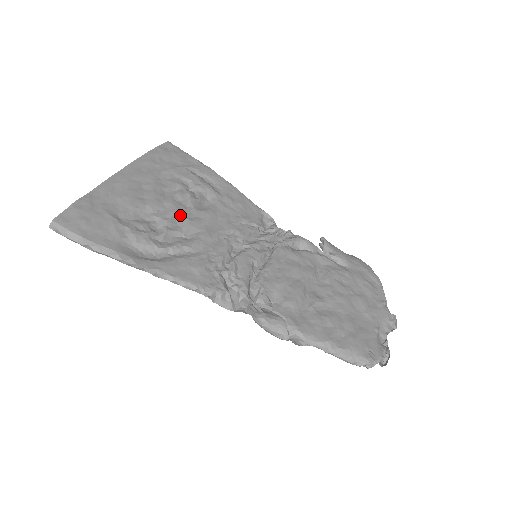
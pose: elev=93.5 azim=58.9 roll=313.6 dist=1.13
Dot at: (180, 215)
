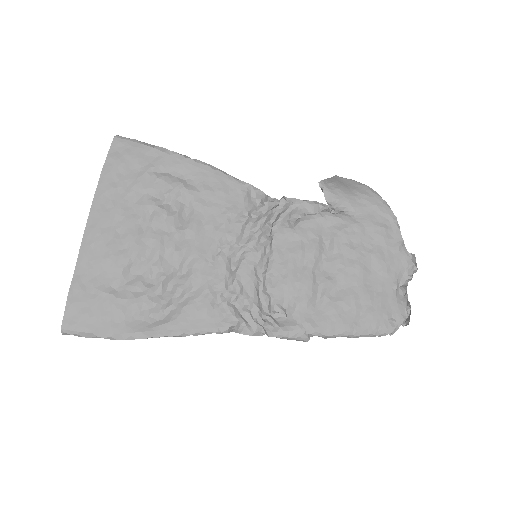
Dot at: (166, 250)
